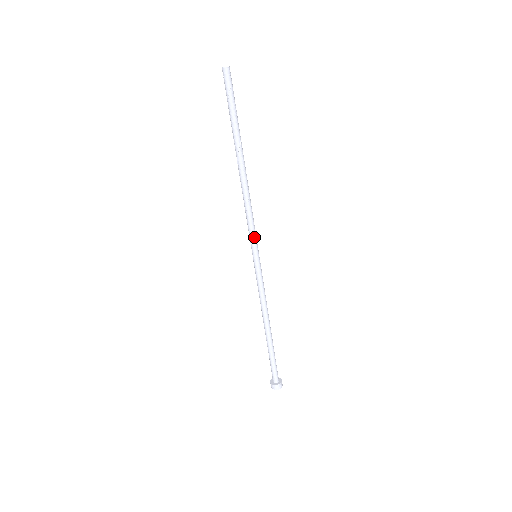
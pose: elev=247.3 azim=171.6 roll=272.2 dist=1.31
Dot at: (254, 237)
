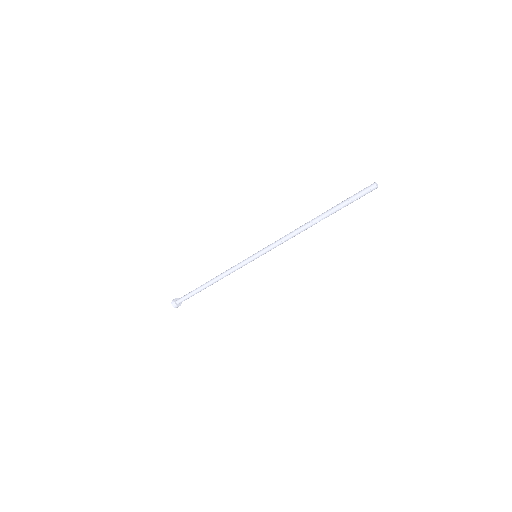
Dot at: (270, 250)
